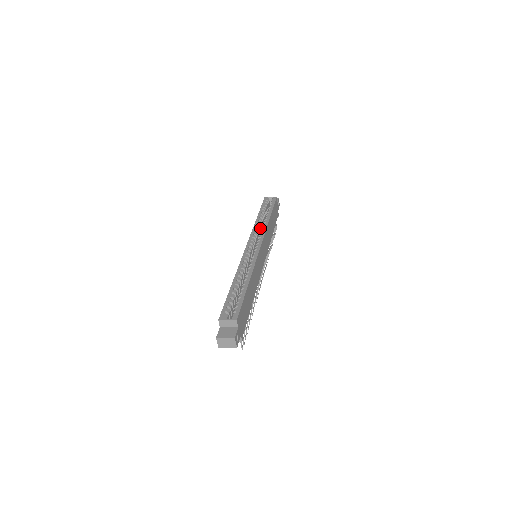
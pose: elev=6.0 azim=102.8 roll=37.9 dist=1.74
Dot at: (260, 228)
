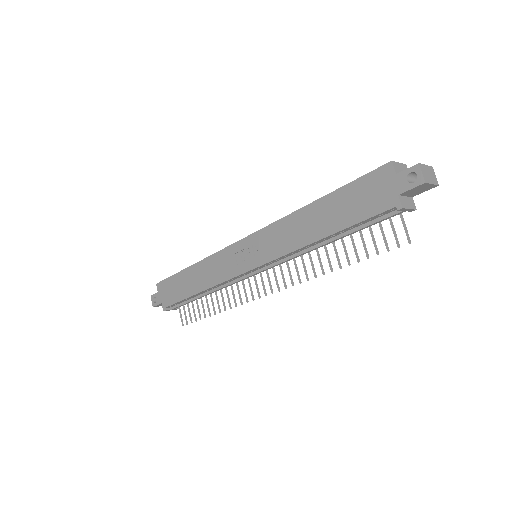
Dot at: occluded
